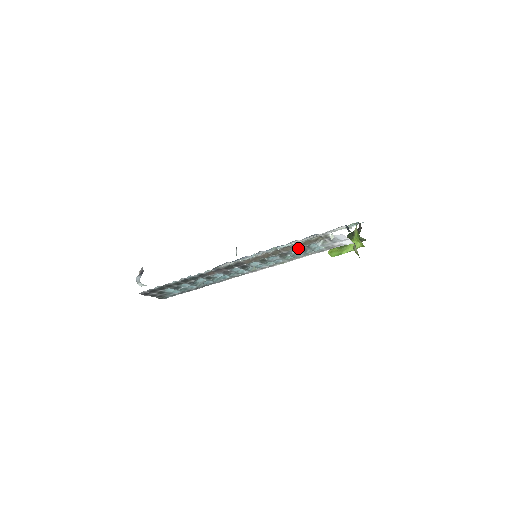
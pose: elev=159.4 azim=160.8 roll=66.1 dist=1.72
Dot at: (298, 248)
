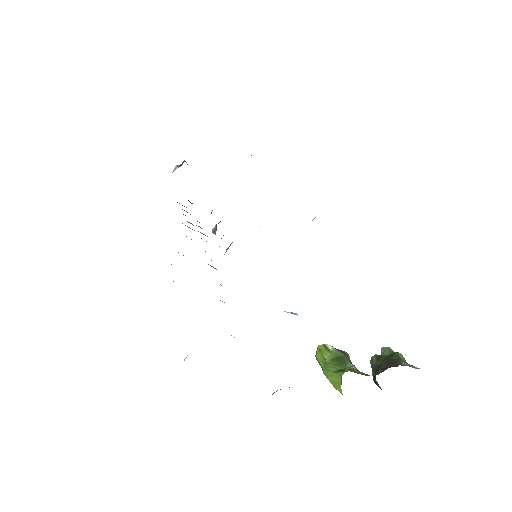
Dot at: occluded
